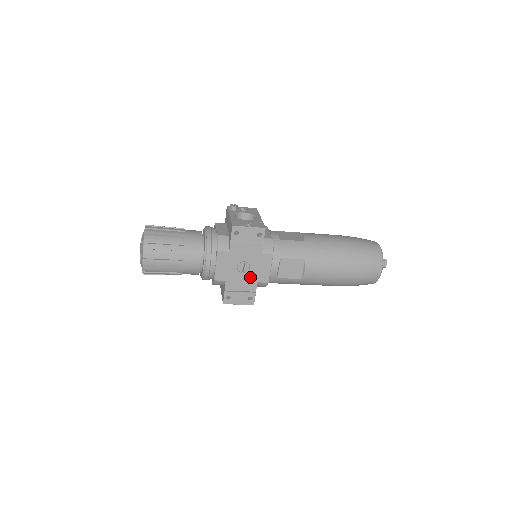
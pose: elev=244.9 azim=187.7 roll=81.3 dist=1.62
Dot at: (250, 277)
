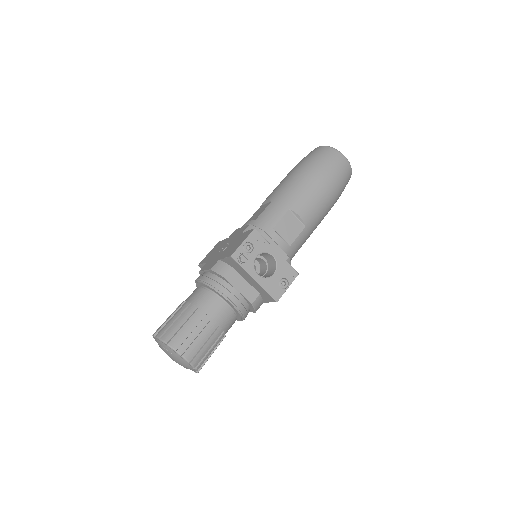
Dot at: occluded
